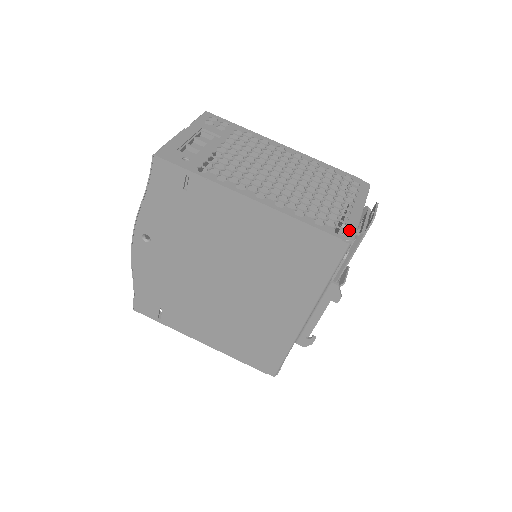
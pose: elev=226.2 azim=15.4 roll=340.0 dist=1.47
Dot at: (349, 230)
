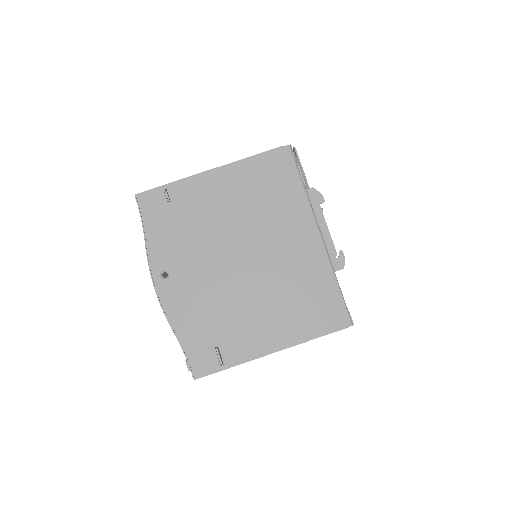
Dot at: occluded
